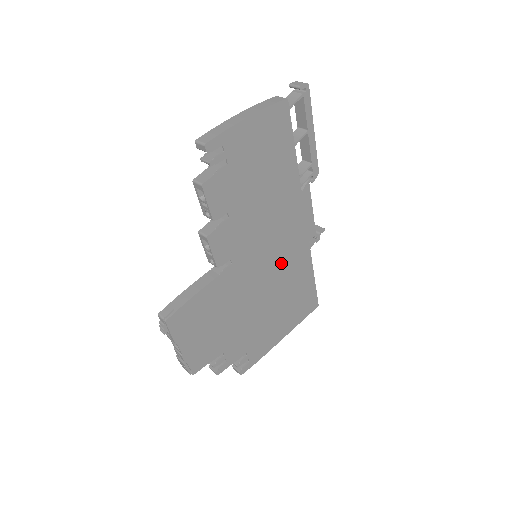
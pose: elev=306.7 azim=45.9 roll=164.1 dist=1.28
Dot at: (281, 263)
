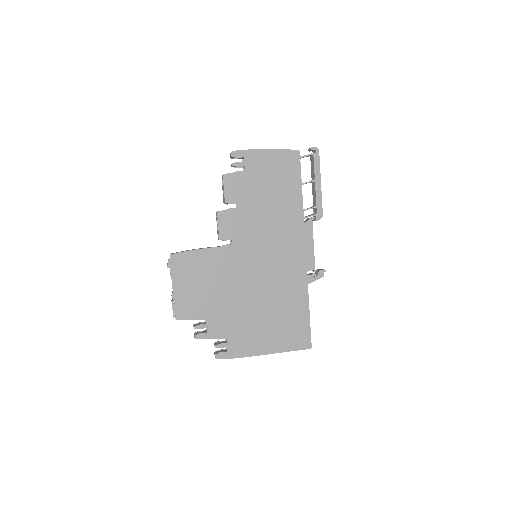
Dot at: (276, 274)
